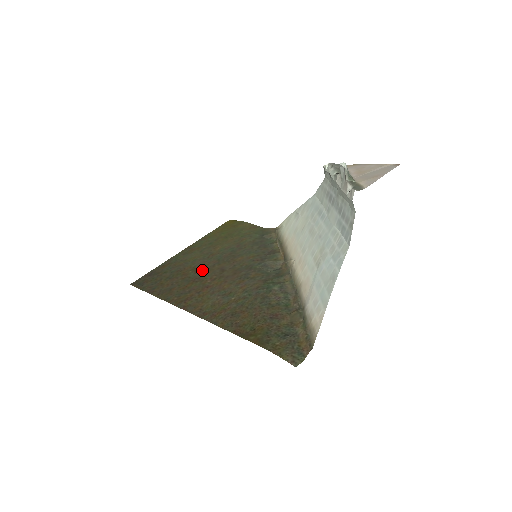
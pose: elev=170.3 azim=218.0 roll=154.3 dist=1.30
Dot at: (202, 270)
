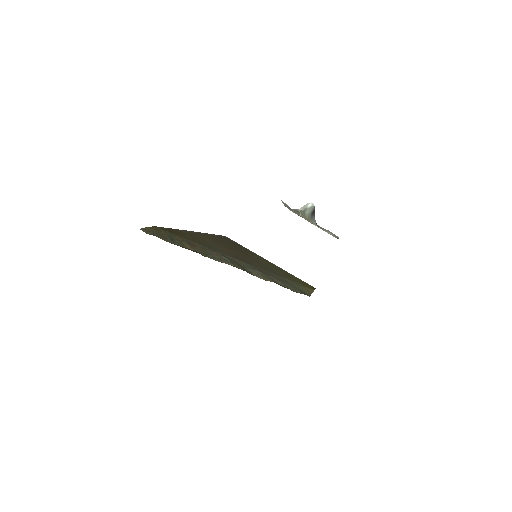
Dot at: (244, 253)
